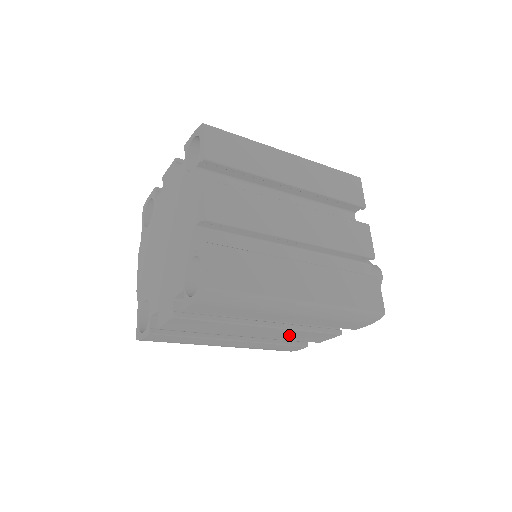
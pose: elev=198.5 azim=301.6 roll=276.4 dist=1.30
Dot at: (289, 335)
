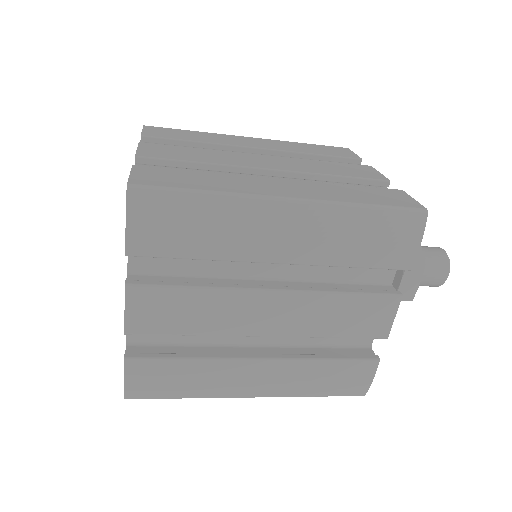
Dot at: (324, 317)
